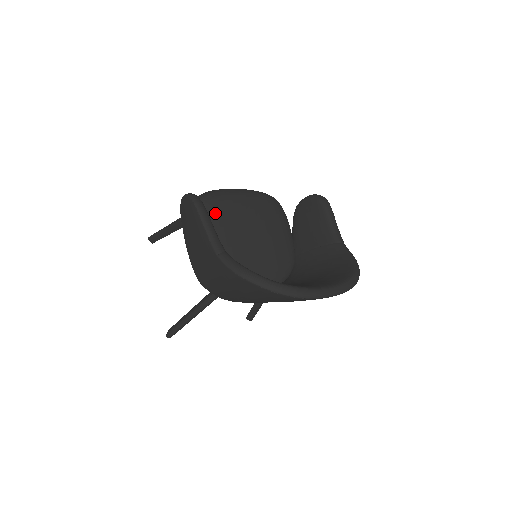
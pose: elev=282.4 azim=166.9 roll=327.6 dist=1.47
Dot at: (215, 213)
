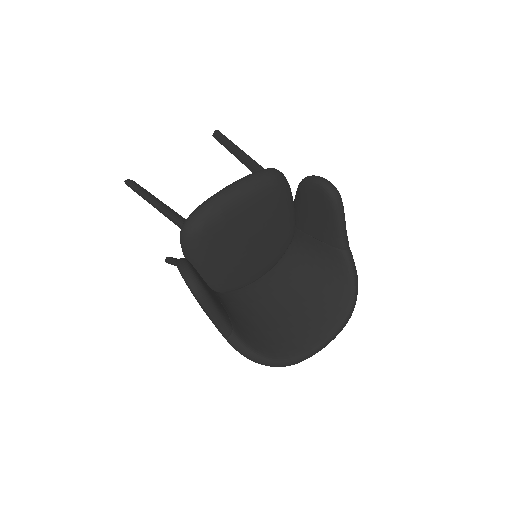
Dot at: (212, 241)
